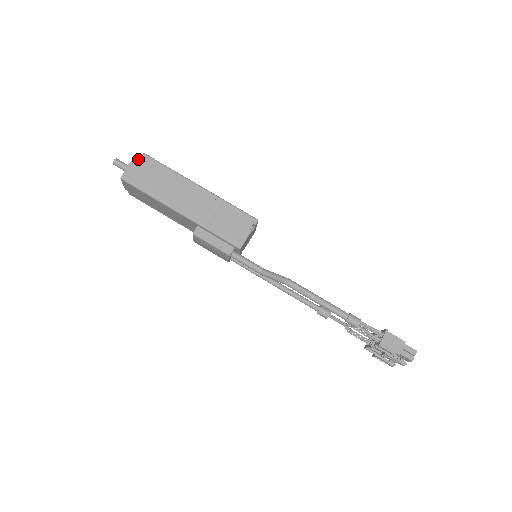
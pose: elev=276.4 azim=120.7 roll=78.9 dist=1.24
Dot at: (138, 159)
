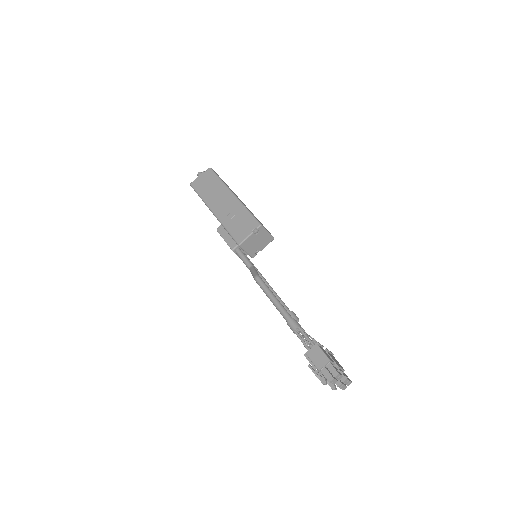
Dot at: occluded
